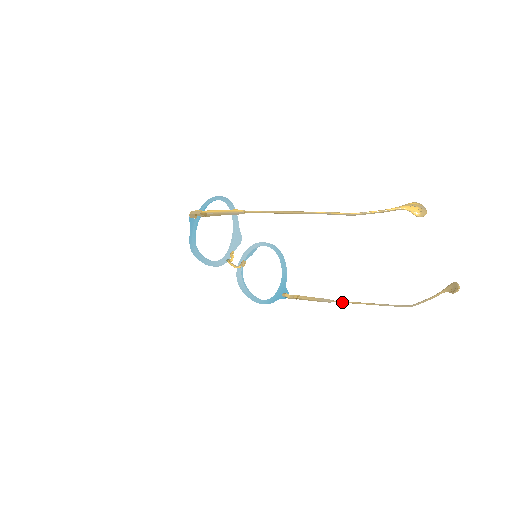
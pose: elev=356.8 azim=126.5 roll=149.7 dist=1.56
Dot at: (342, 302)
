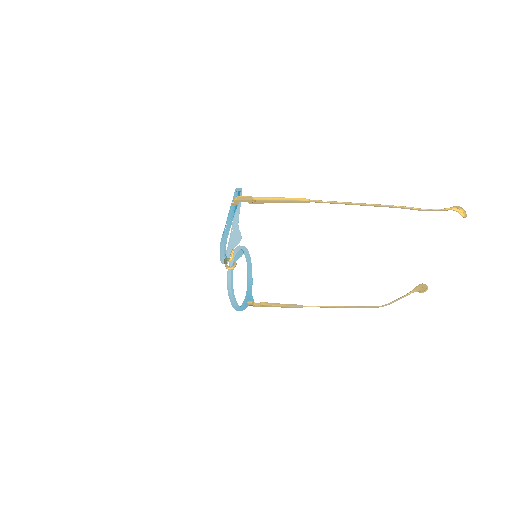
Dot at: occluded
